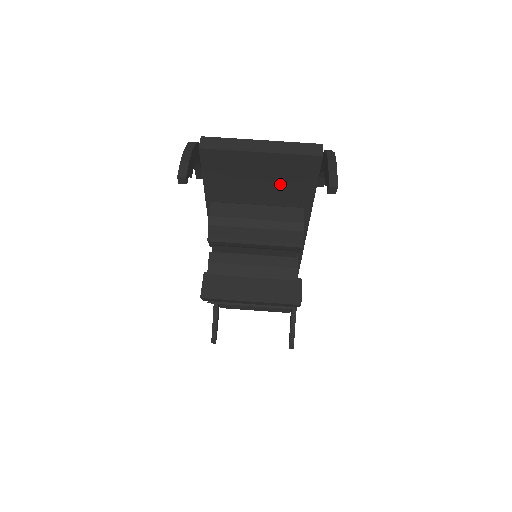
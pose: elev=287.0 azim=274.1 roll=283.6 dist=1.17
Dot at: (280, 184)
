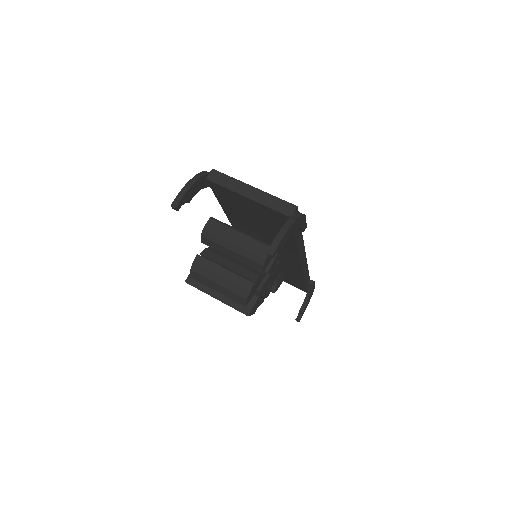
Dot at: (268, 219)
